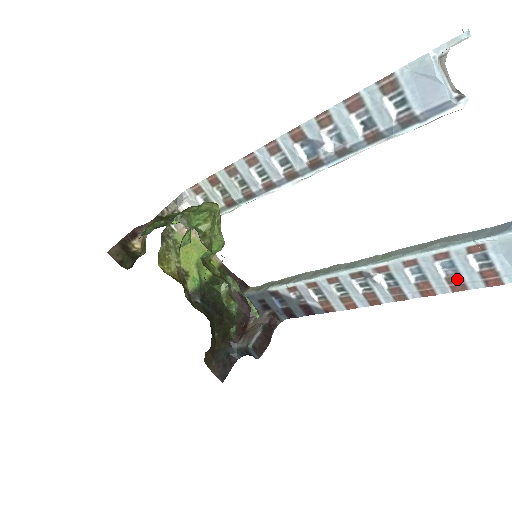
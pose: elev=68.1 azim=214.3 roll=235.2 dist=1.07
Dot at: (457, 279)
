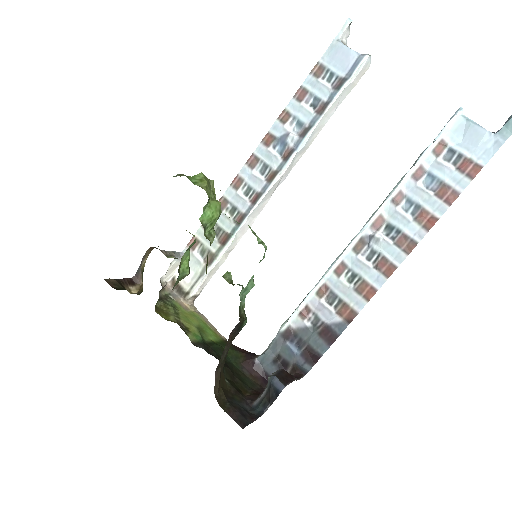
Dot at: (444, 189)
